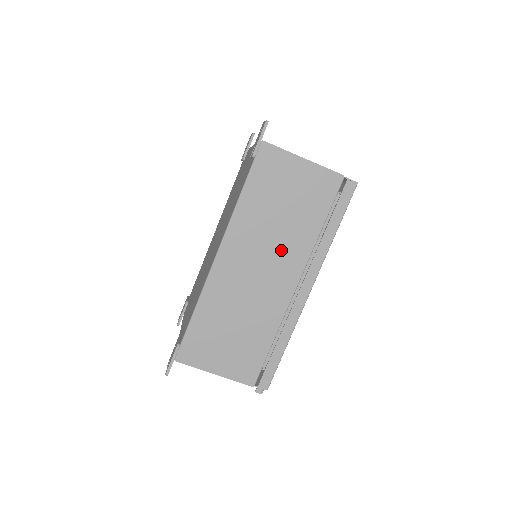
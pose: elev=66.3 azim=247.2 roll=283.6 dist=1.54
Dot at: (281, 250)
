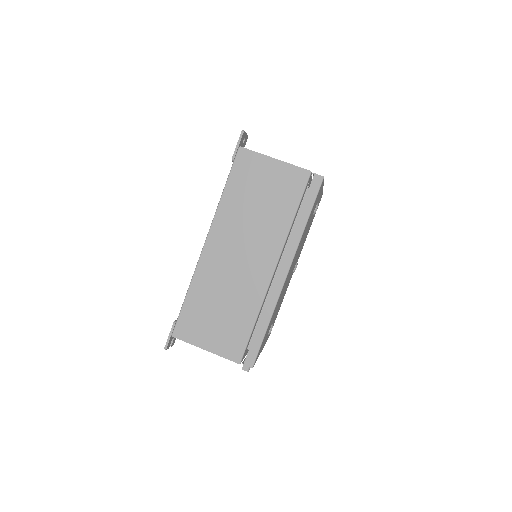
Dot at: (259, 238)
